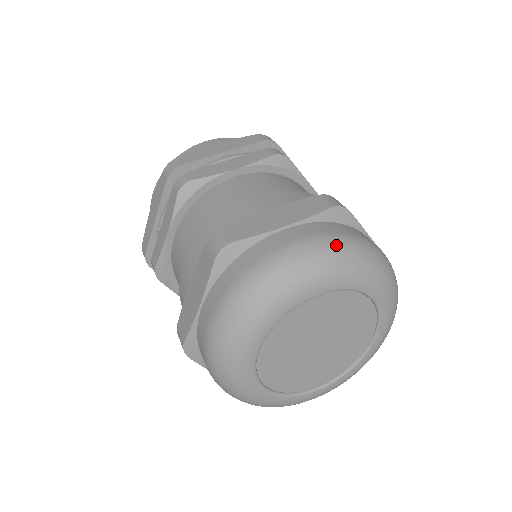
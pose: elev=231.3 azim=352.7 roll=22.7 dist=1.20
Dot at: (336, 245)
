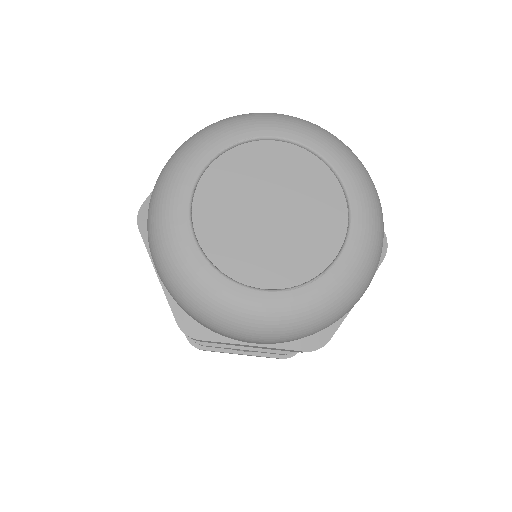
Dot at: (201, 130)
